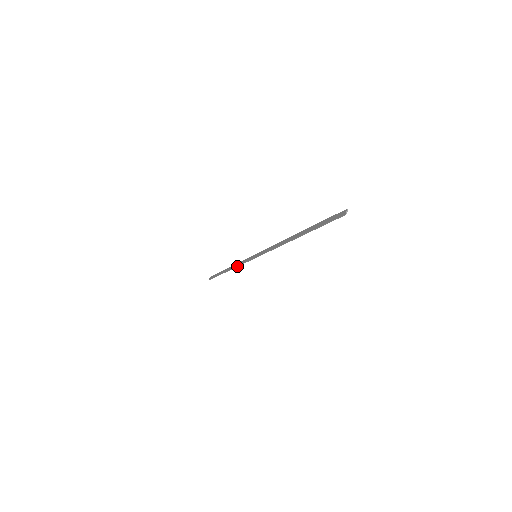
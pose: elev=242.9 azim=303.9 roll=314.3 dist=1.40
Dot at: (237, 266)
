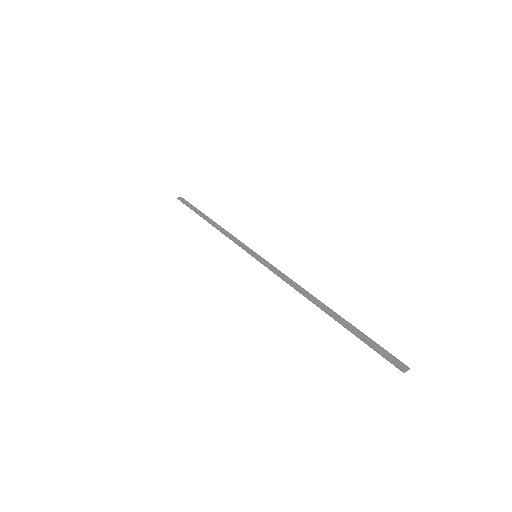
Dot at: (225, 234)
